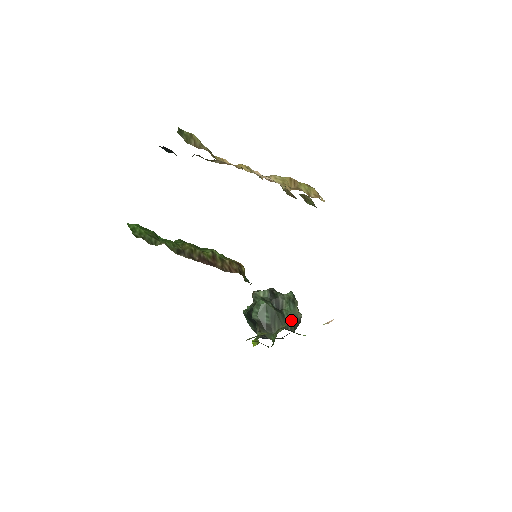
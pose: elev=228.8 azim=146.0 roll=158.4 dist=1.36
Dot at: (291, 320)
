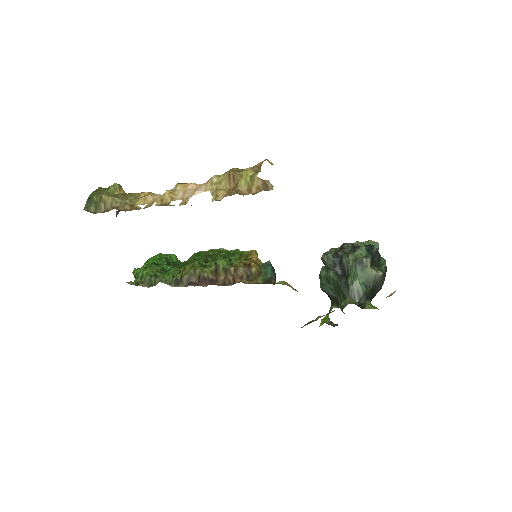
Dot at: (358, 289)
